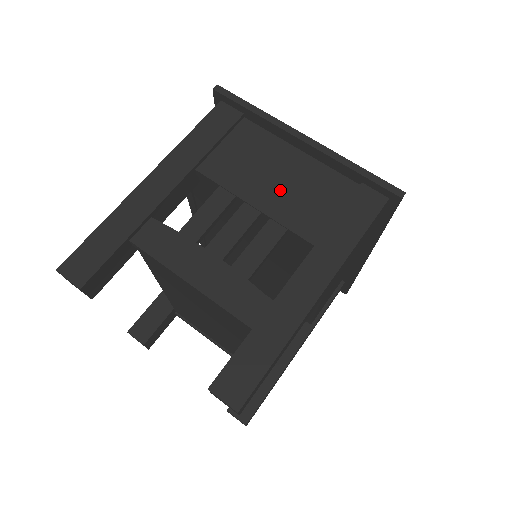
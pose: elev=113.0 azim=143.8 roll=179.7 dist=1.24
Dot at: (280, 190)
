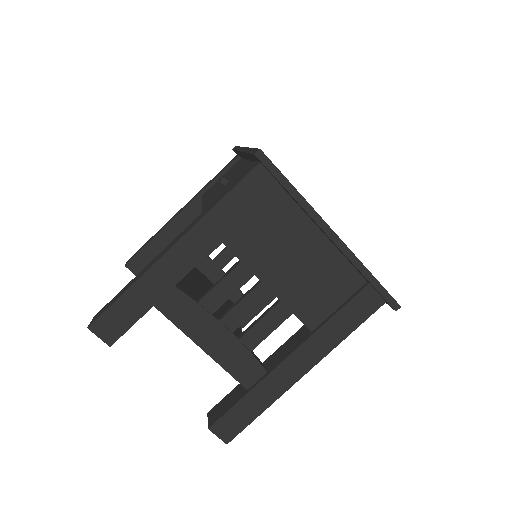
Dot at: (296, 276)
